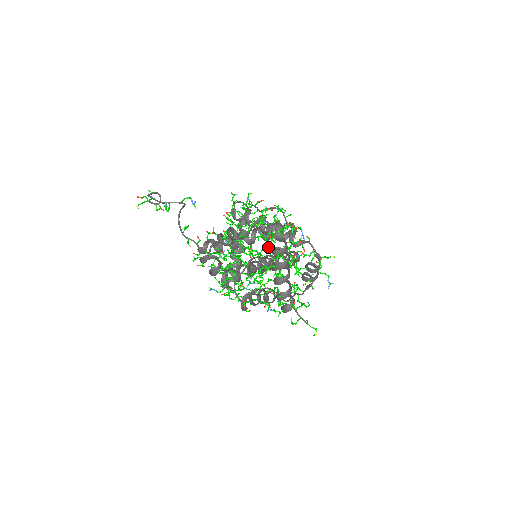
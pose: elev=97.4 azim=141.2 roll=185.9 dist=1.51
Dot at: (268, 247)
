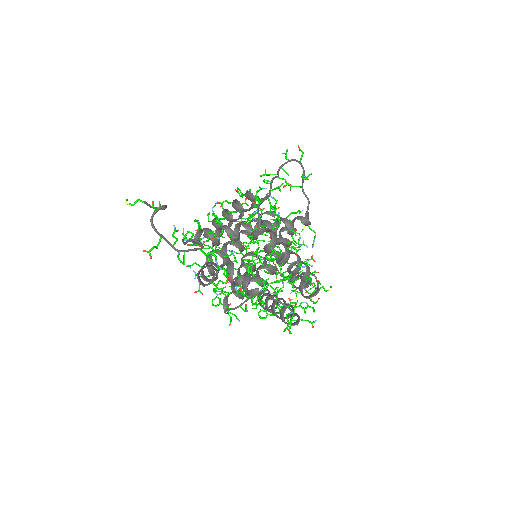
Dot at: (279, 312)
